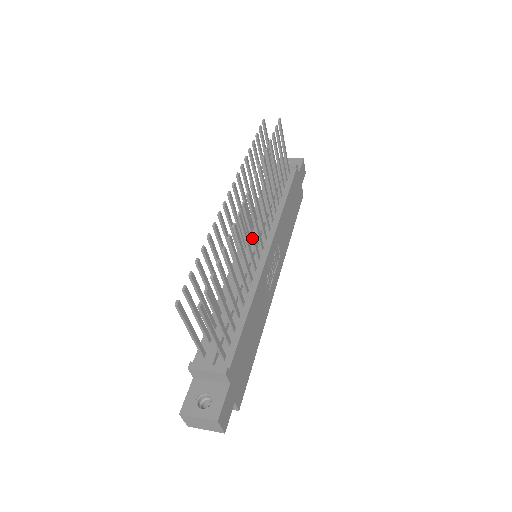
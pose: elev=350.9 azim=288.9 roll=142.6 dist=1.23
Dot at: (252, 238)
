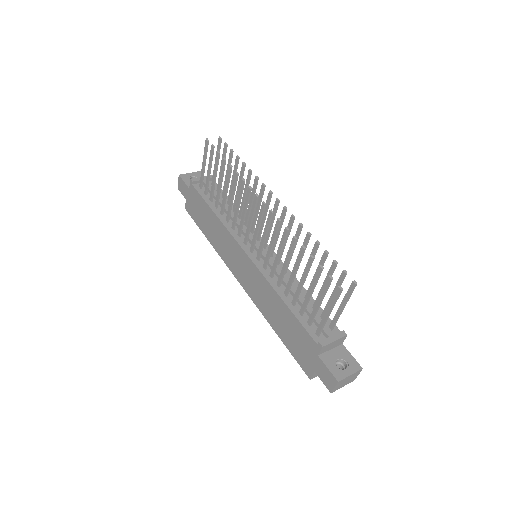
Dot at: (278, 237)
